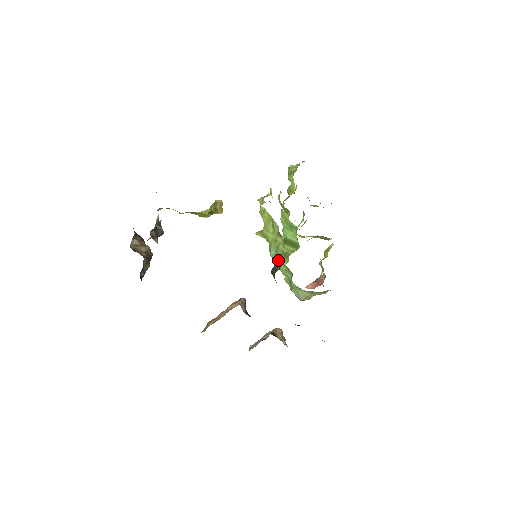
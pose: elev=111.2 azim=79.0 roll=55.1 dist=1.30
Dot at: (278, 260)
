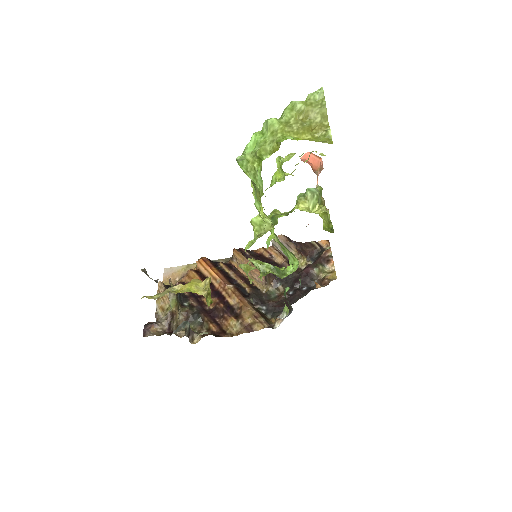
Dot at: occluded
